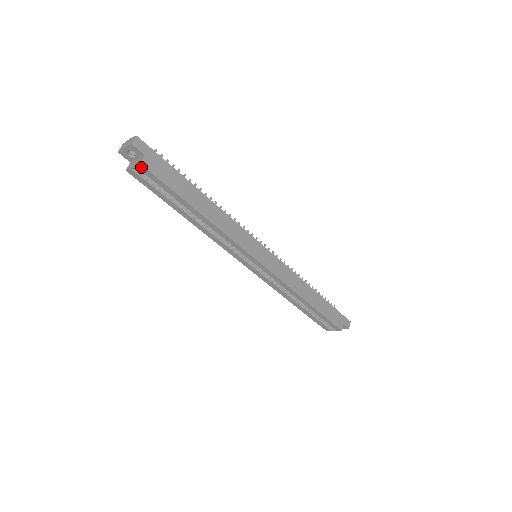
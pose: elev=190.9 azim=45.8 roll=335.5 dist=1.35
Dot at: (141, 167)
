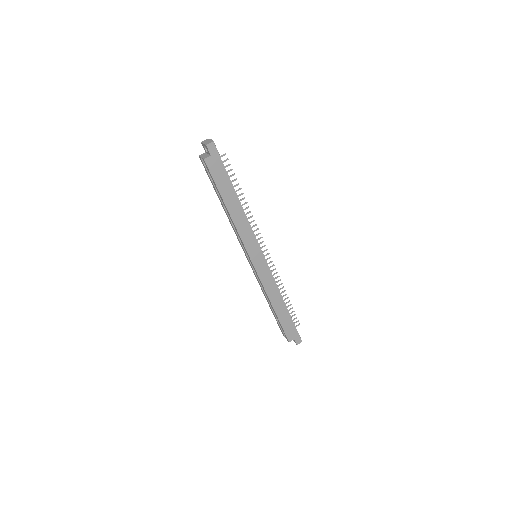
Dot at: (204, 161)
